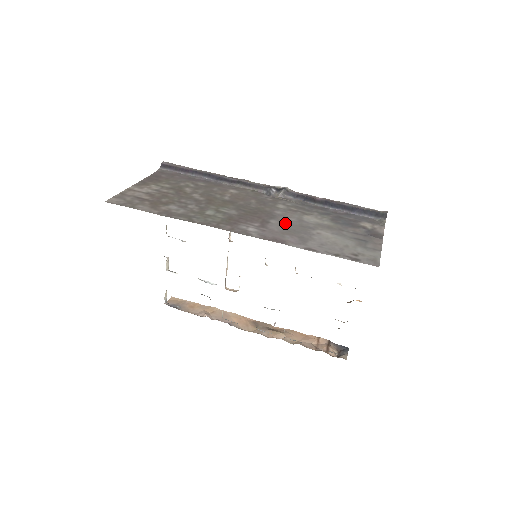
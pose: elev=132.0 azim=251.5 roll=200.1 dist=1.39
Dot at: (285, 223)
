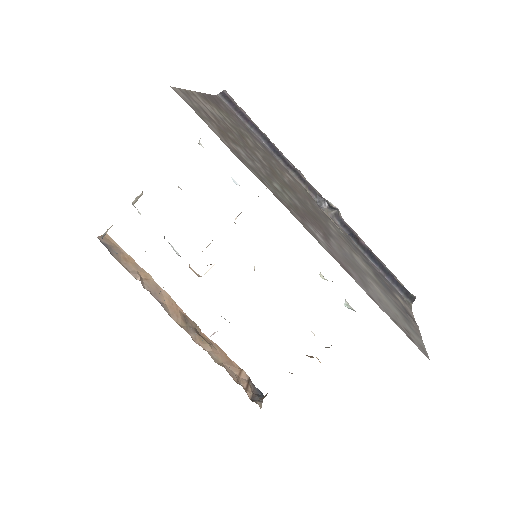
Dot at: (343, 250)
